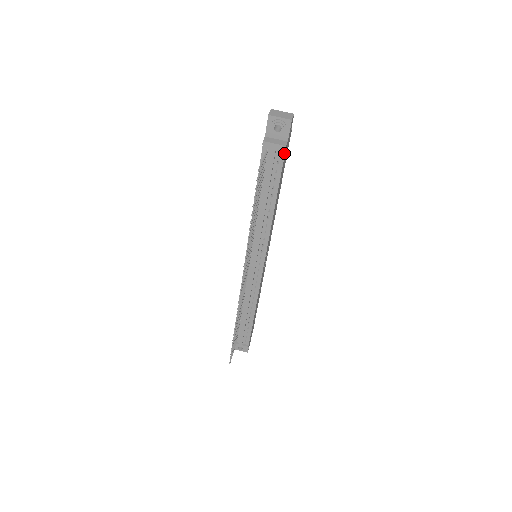
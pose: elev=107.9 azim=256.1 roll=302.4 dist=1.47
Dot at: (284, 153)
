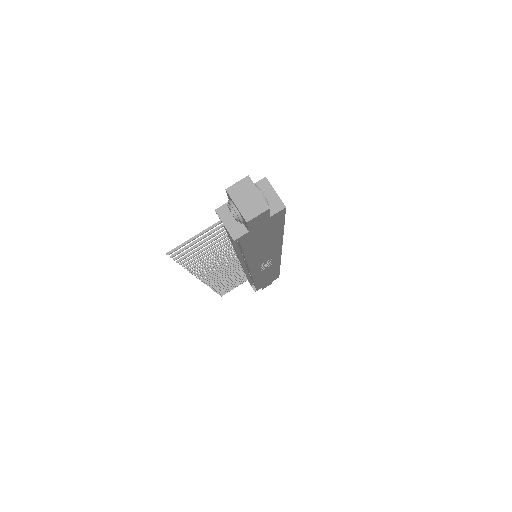
Dot at: (239, 240)
